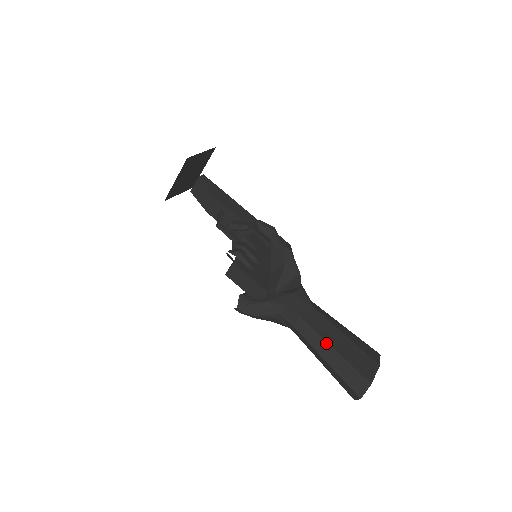
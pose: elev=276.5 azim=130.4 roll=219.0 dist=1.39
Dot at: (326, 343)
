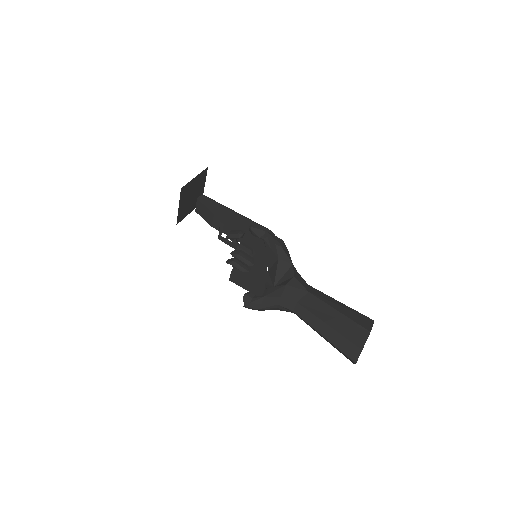
Dot at: (321, 321)
